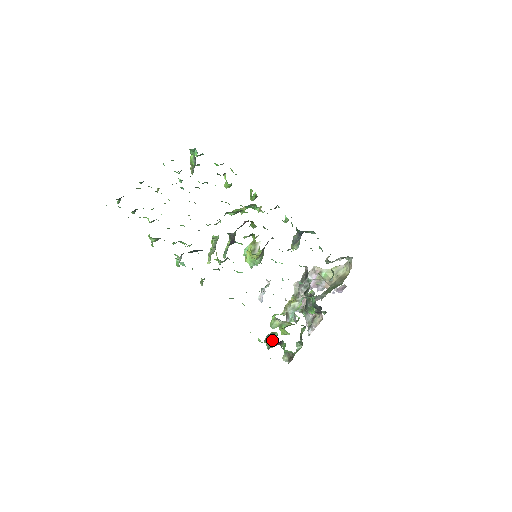
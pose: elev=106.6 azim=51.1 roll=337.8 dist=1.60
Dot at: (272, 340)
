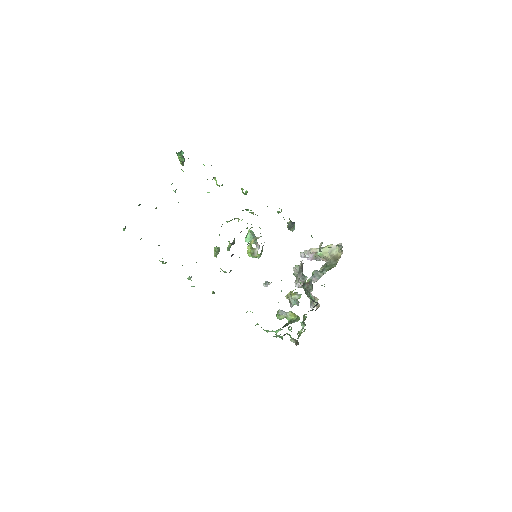
Dot at: (279, 337)
